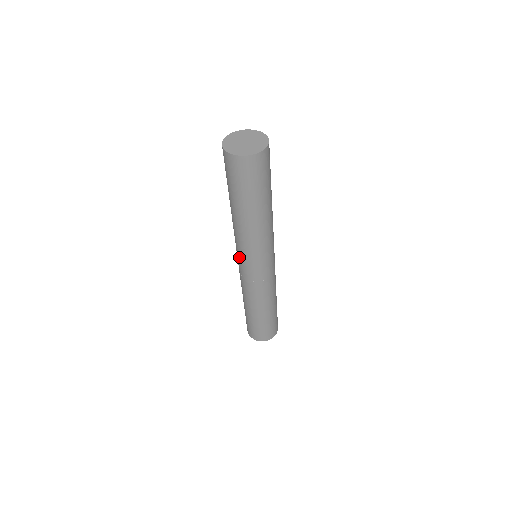
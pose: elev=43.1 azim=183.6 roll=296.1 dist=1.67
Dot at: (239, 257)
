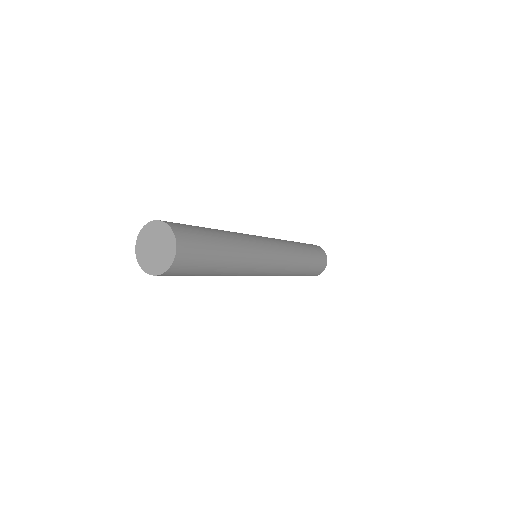
Dot at: occluded
